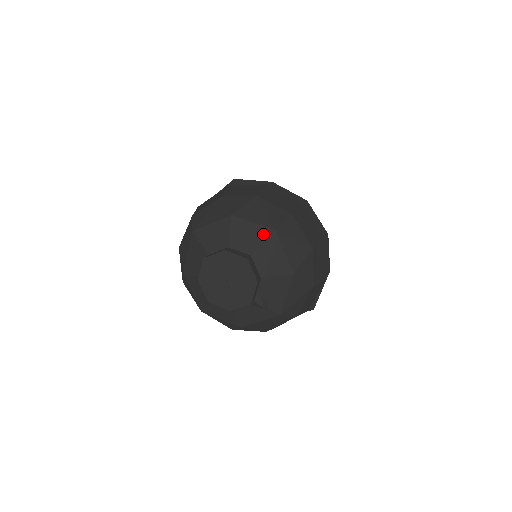
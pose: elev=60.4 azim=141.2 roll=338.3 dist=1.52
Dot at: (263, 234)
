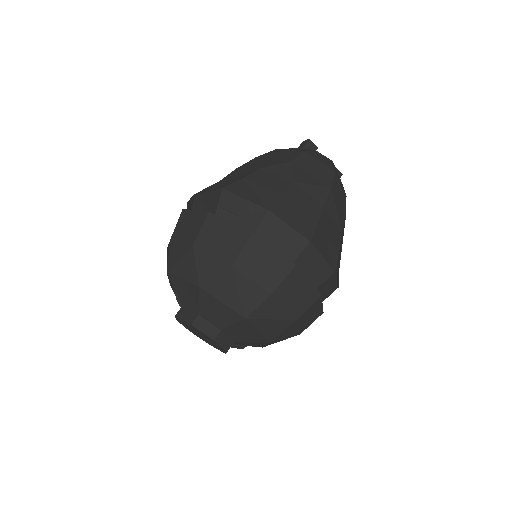
Dot at: (233, 317)
